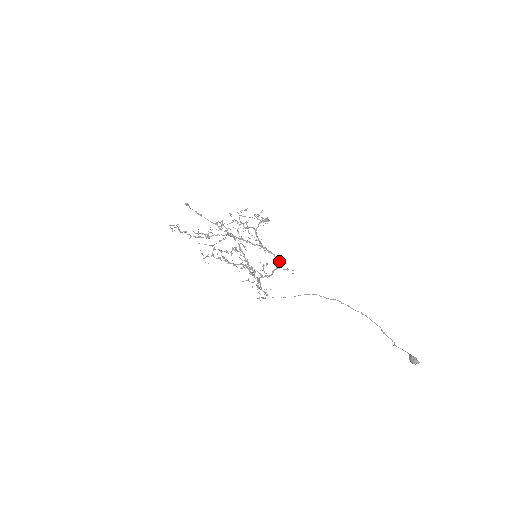
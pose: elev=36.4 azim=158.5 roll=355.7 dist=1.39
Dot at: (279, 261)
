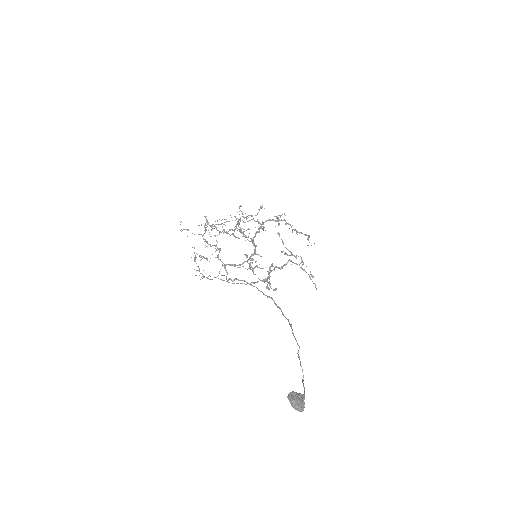
Dot at: (256, 254)
